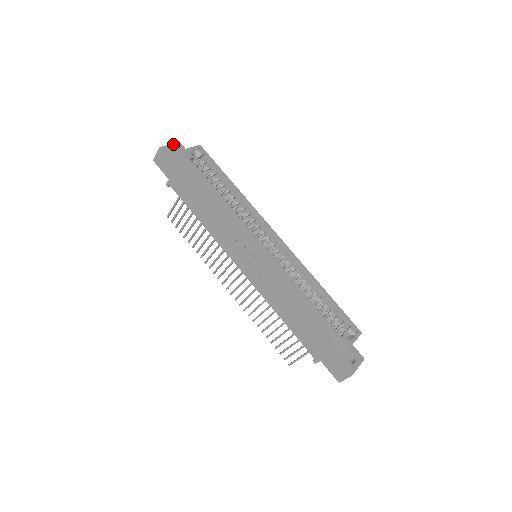
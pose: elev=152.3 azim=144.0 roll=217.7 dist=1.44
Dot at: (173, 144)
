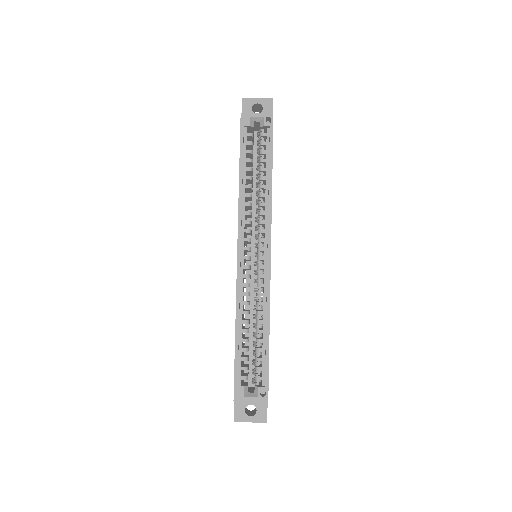
Dot at: (262, 99)
